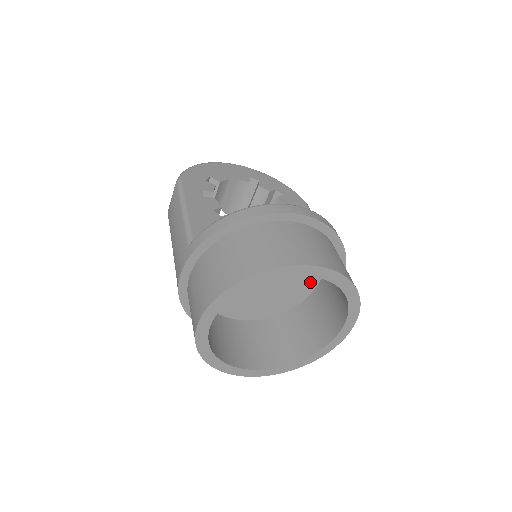
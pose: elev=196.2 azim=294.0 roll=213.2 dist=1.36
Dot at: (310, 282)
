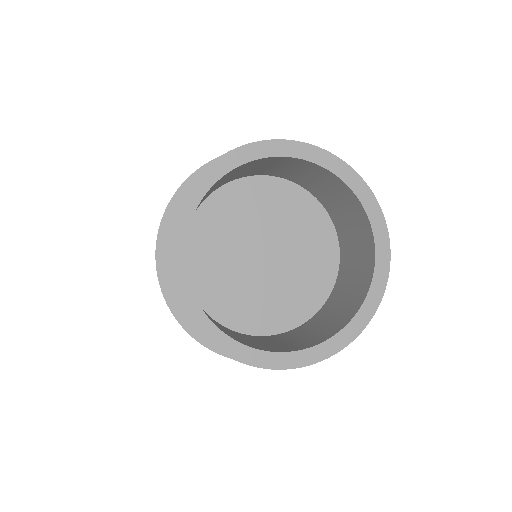
Dot at: (318, 290)
